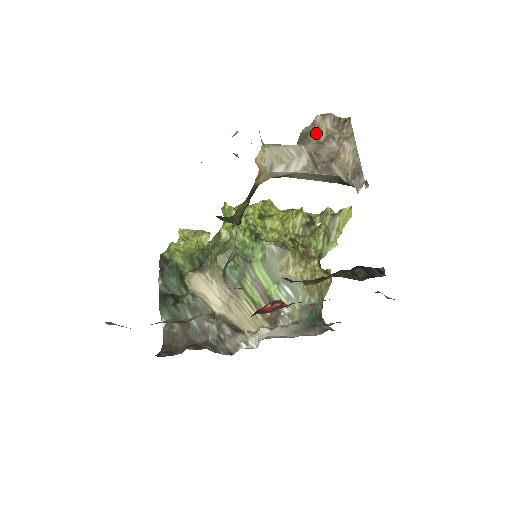
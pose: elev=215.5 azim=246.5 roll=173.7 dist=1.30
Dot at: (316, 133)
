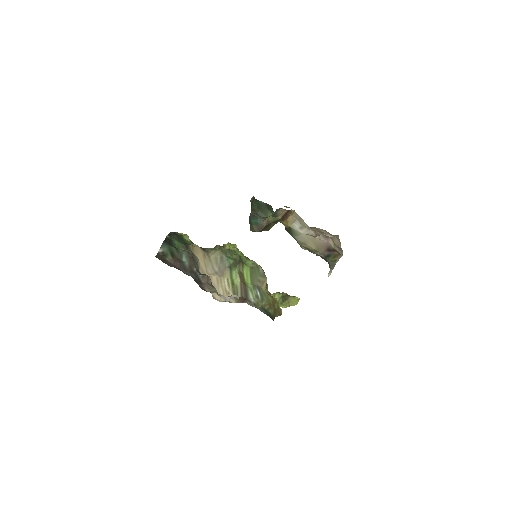
Dot at: occluded
